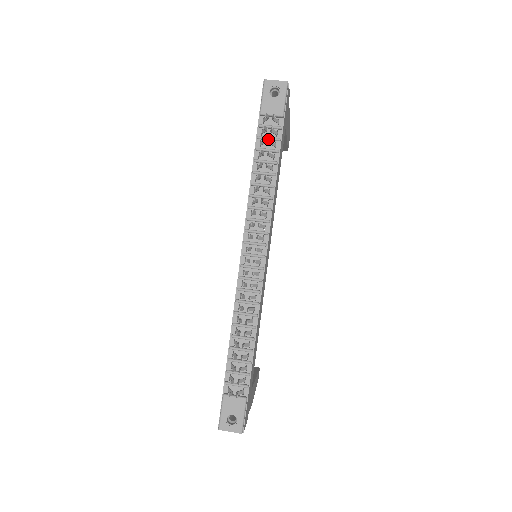
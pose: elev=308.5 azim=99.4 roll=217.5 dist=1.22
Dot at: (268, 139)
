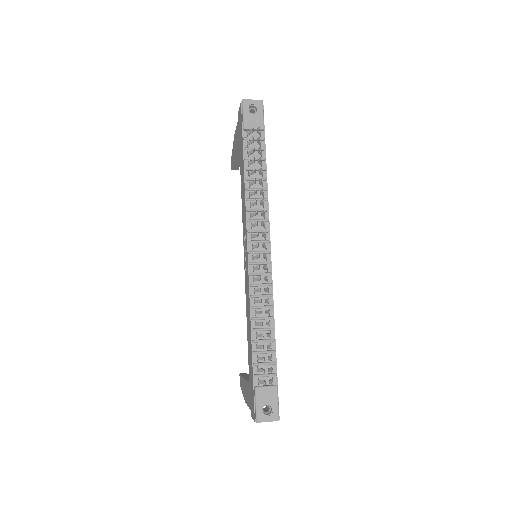
Dot at: occluded
